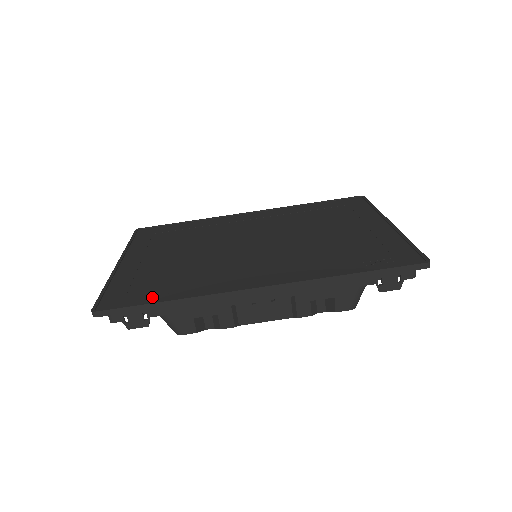
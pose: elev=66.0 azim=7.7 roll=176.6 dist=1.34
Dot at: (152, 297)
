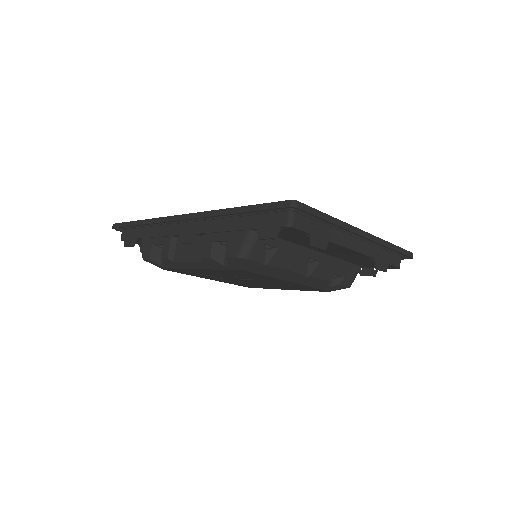
Dot at: occluded
